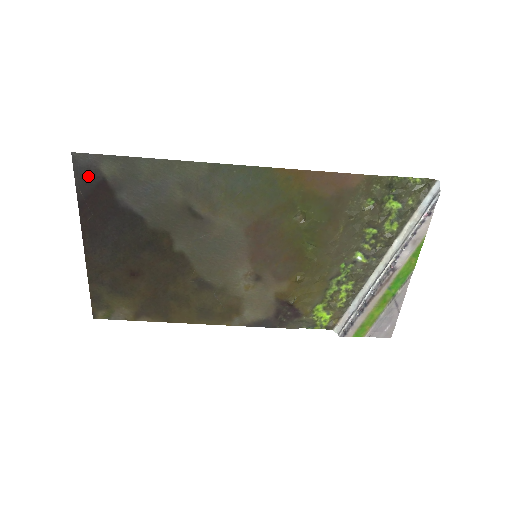
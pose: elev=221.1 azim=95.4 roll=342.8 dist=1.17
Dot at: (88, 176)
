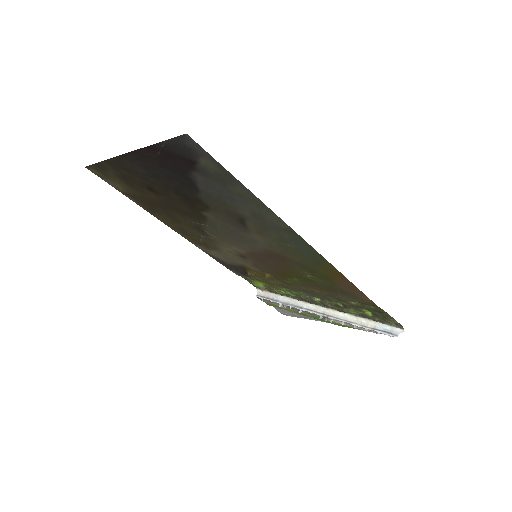
Dot at: (183, 149)
